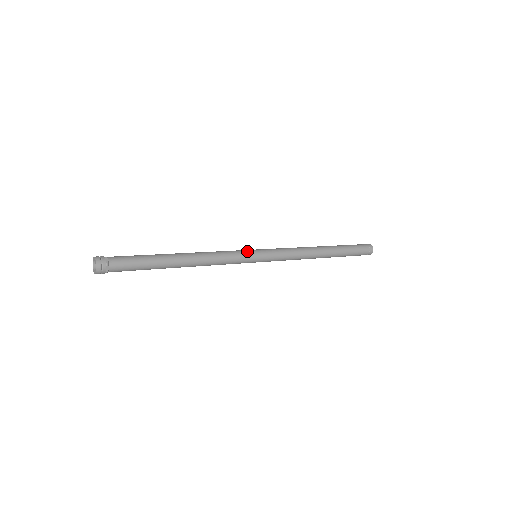
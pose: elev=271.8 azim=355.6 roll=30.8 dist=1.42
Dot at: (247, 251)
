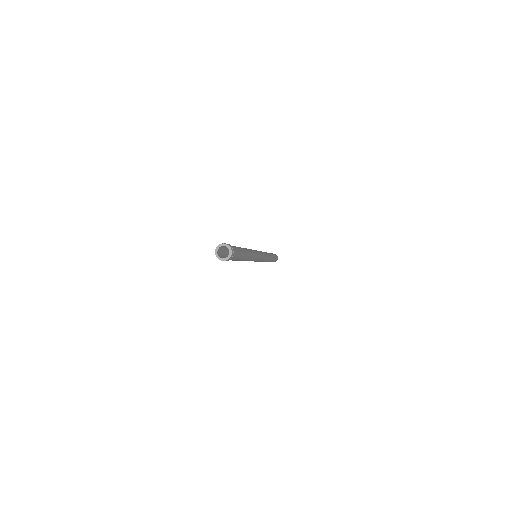
Dot at: (259, 253)
